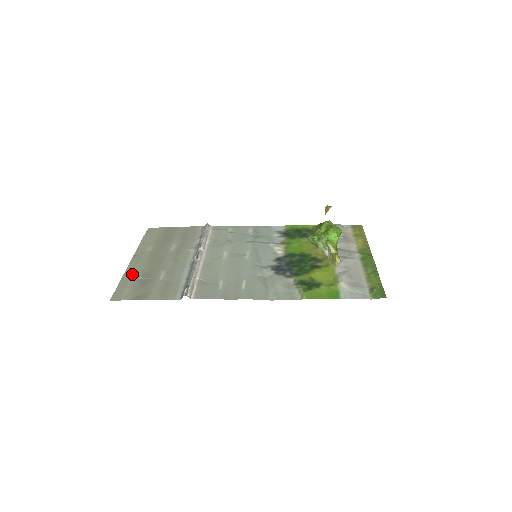
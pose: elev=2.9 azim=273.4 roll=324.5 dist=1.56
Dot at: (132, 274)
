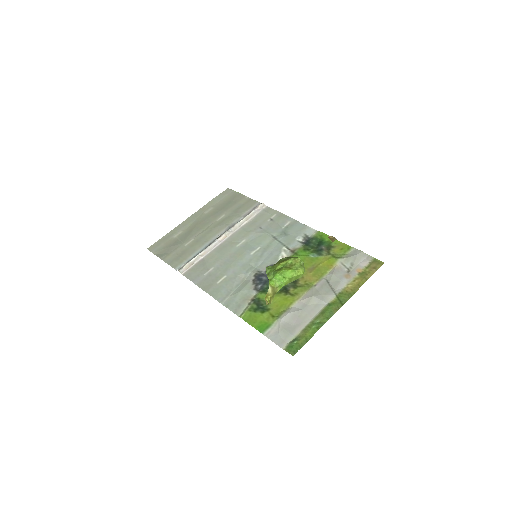
Dot at: (177, 232)
